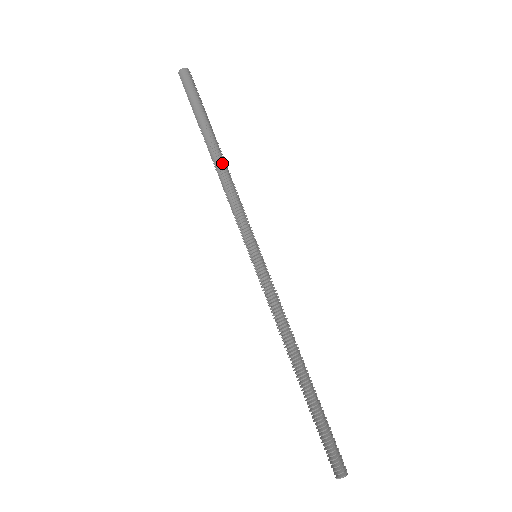
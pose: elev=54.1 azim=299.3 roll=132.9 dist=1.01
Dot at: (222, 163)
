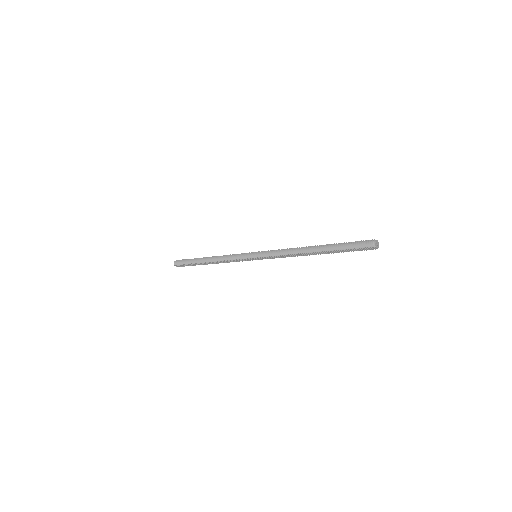
Dot at: (214, 258)
